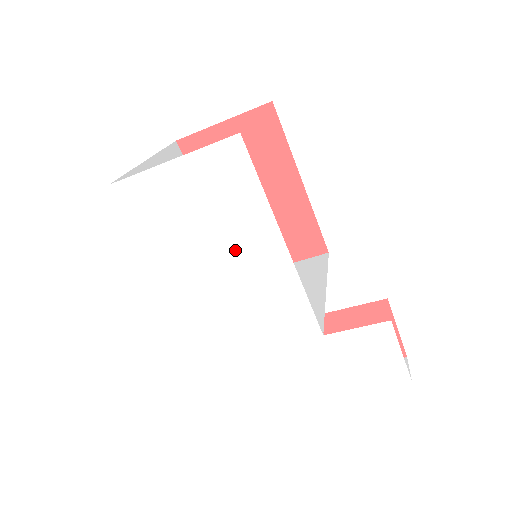
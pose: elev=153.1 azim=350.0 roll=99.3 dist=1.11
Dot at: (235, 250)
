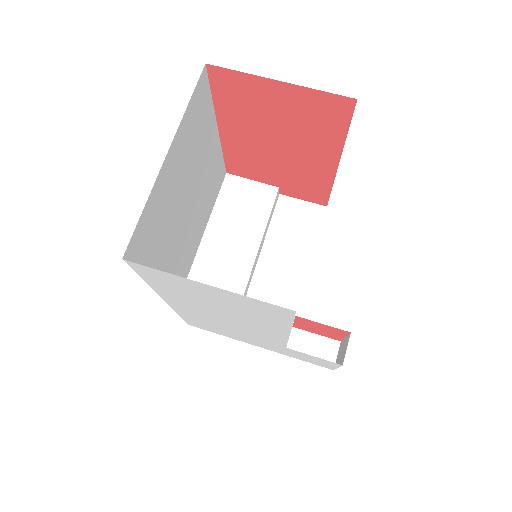
Dot at: (241, 317)
